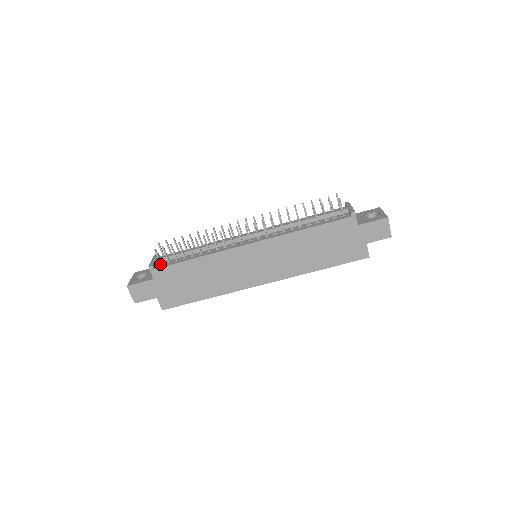
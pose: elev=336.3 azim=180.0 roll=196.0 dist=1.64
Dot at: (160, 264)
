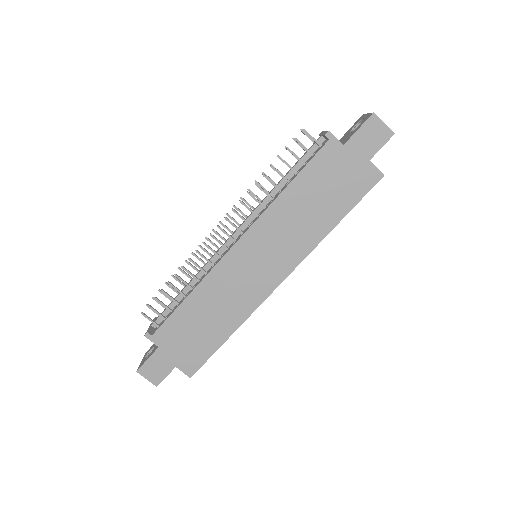
Dot at: (157, 326)
